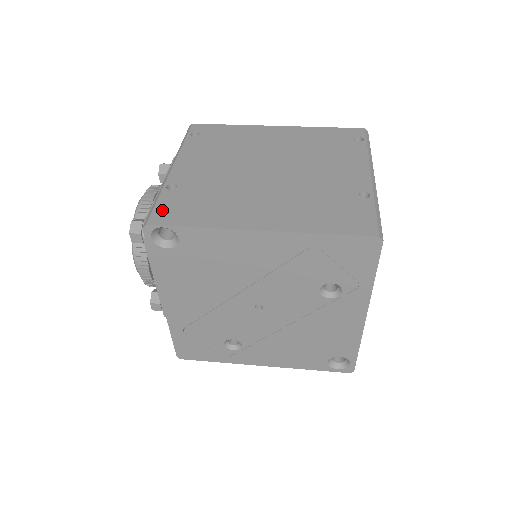
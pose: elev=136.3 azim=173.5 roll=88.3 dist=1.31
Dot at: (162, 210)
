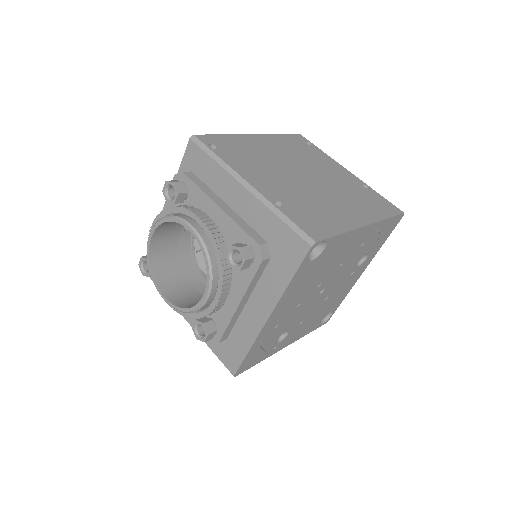
Dot at: (305, 226)
